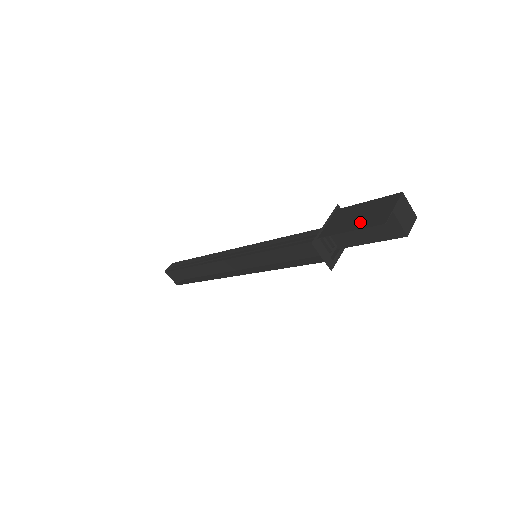
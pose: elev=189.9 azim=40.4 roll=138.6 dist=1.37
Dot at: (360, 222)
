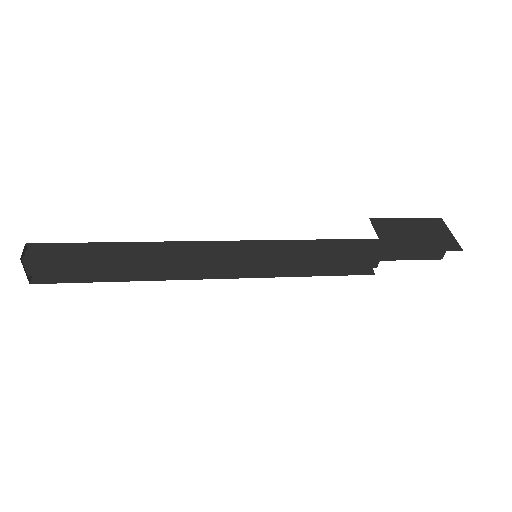
Dot at: (428, 242)
